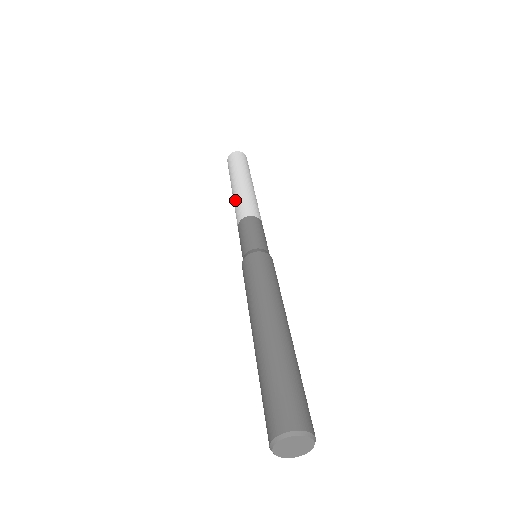
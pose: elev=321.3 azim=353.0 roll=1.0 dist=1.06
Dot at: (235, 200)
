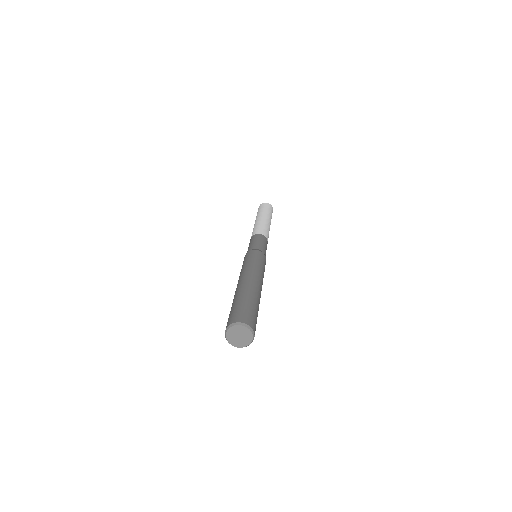
Dot at: (254, 226)
